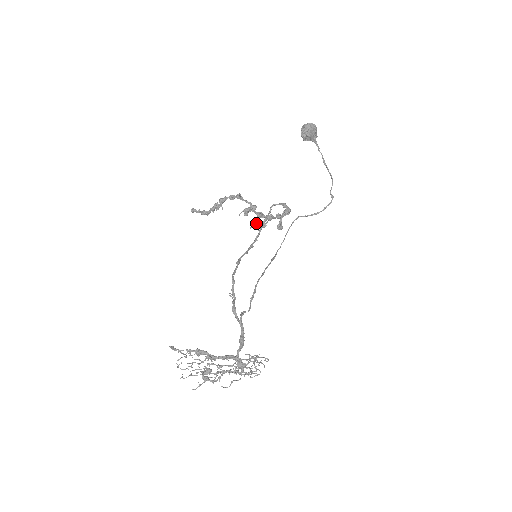
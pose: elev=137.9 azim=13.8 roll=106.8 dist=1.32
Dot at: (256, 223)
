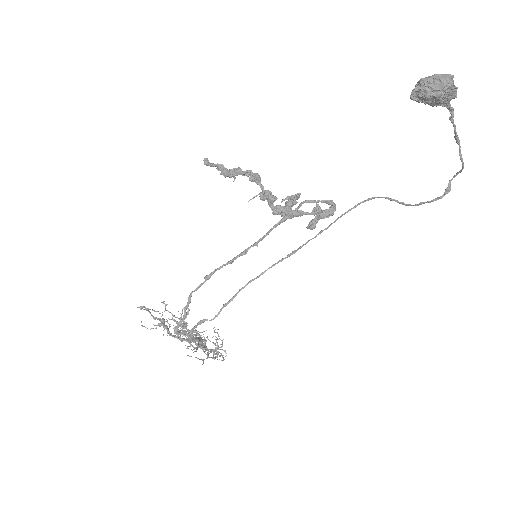
Dot at: (290, 199)
